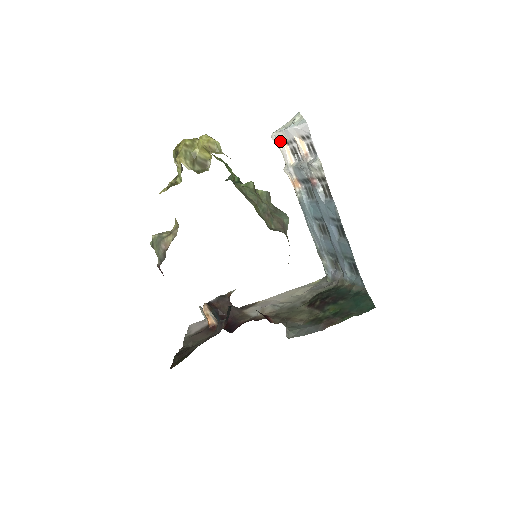
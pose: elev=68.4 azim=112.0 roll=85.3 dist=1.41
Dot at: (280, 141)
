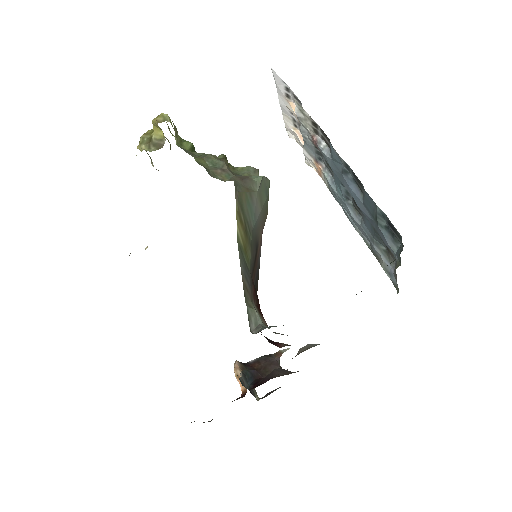
Dot at: (292, 131)
